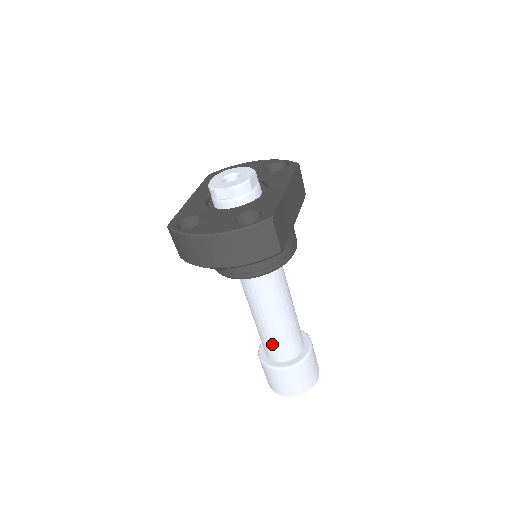
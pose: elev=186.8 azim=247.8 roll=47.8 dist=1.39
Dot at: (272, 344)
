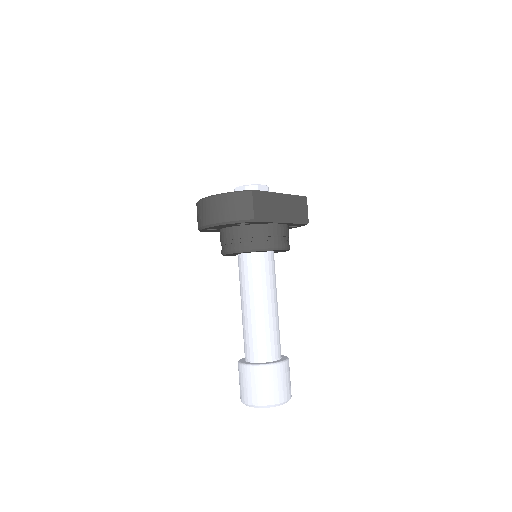
Dot at: (248, 339)
